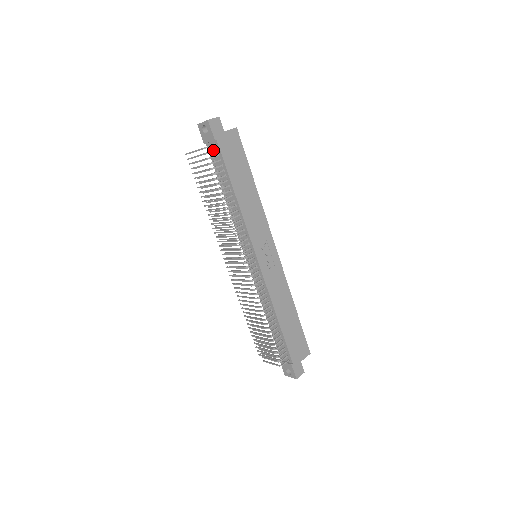
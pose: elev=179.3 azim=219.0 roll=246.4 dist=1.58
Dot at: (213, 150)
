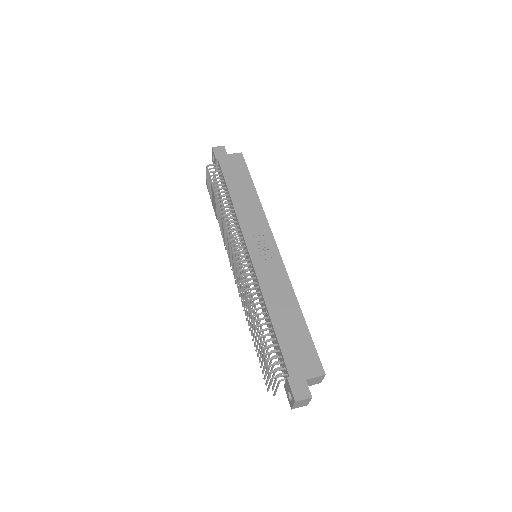
Dot at: (215, 167)
